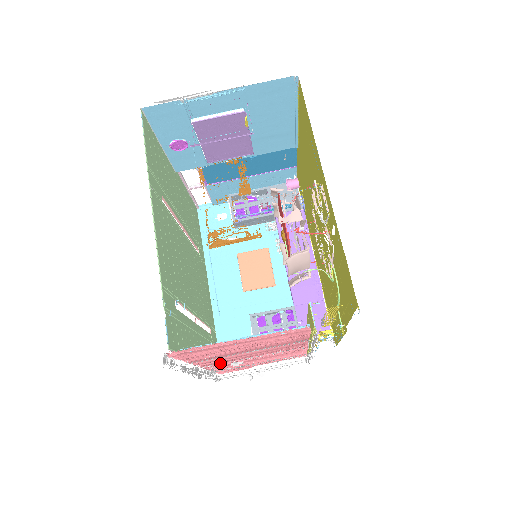
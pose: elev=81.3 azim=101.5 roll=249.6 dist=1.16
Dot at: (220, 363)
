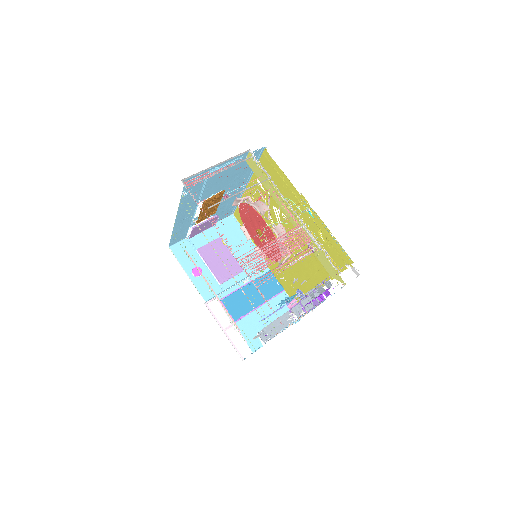
Dot at: occluded
